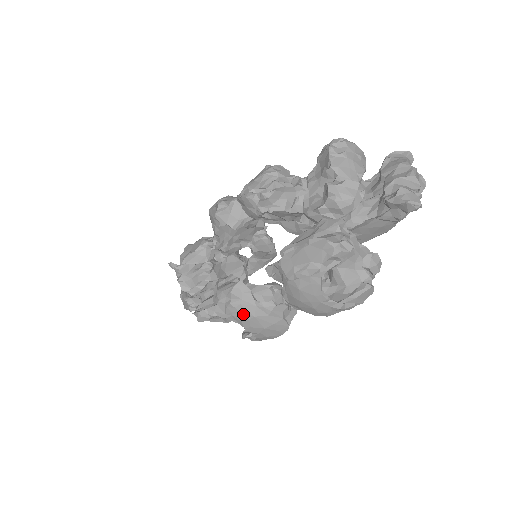
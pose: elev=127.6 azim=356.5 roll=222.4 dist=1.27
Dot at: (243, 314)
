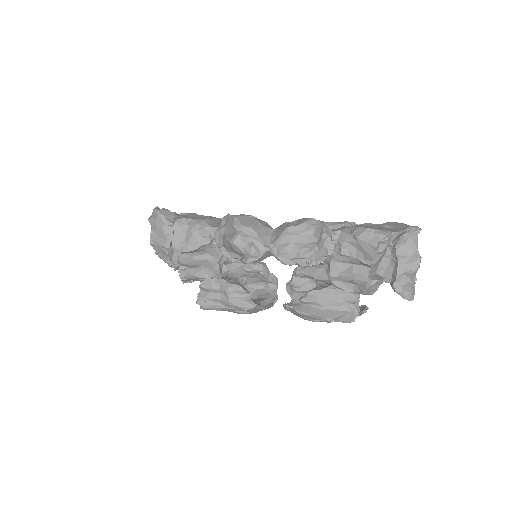
Dot at: occluded
